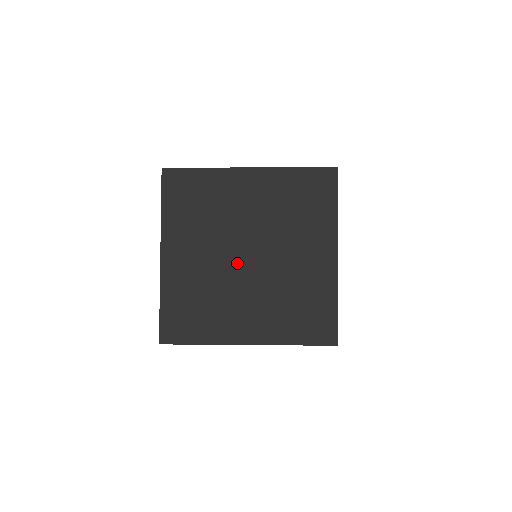
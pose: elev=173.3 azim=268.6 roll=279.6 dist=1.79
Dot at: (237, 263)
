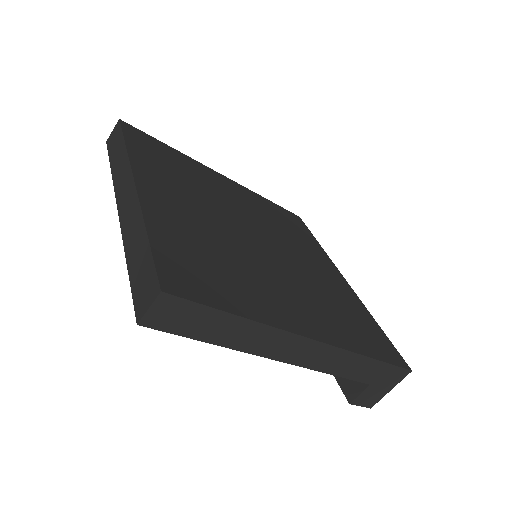
Dot at: (249, 239)
